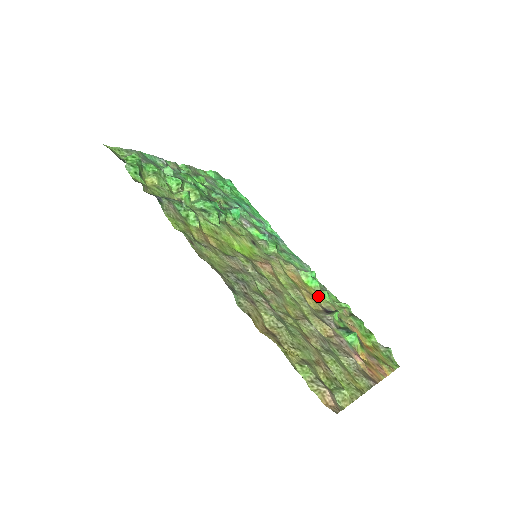
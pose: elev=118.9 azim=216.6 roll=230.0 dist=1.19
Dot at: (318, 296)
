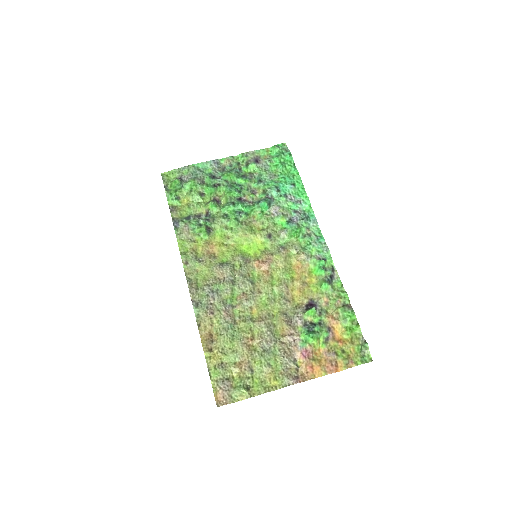
Dot at: (316, 286)
